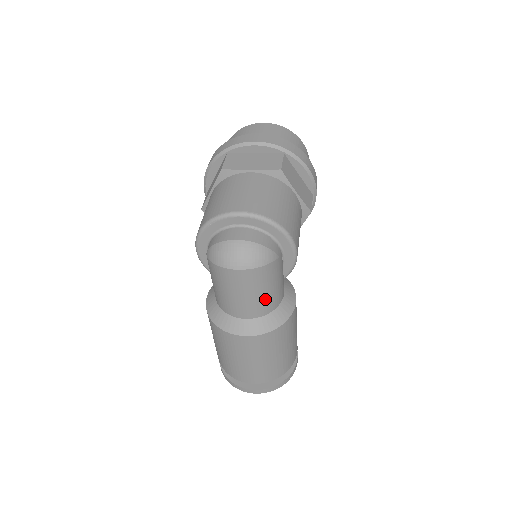
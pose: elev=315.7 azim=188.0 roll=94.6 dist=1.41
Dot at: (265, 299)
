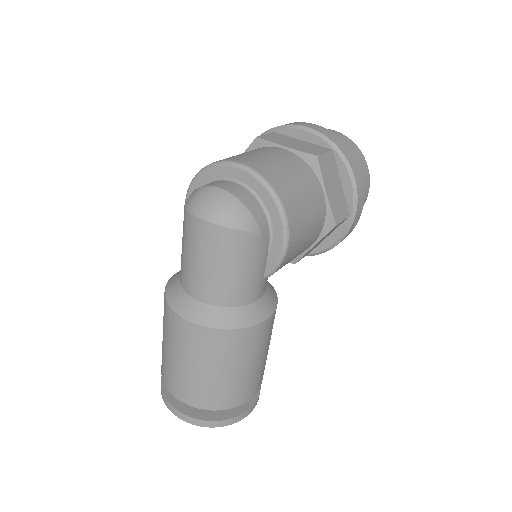
Dot at: (226, 282)
